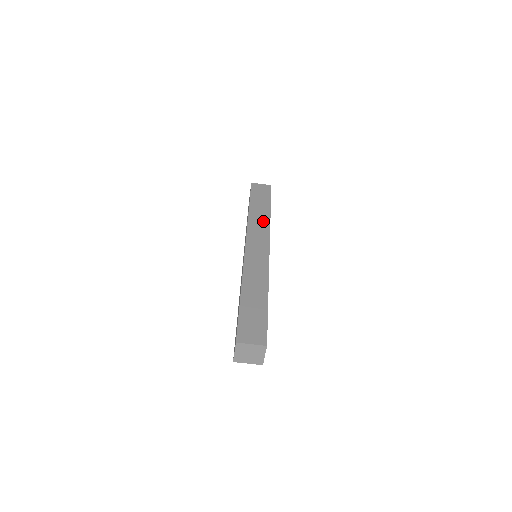
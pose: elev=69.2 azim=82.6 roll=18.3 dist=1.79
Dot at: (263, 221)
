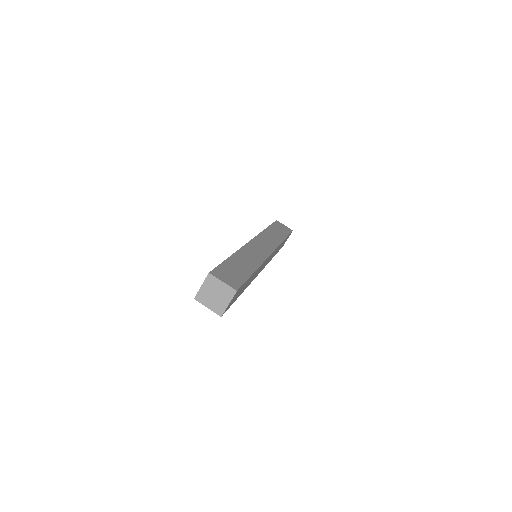
Dot at: (275, 239)
